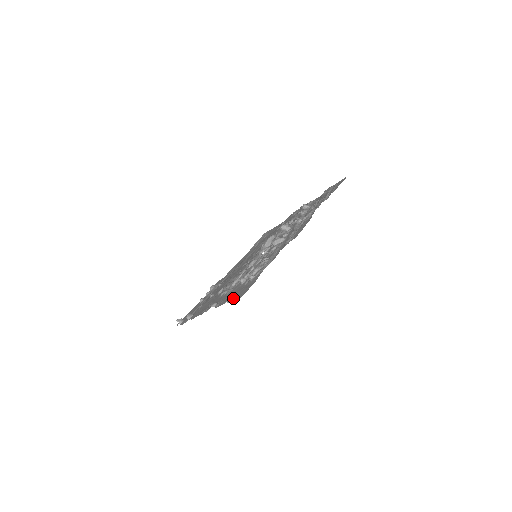
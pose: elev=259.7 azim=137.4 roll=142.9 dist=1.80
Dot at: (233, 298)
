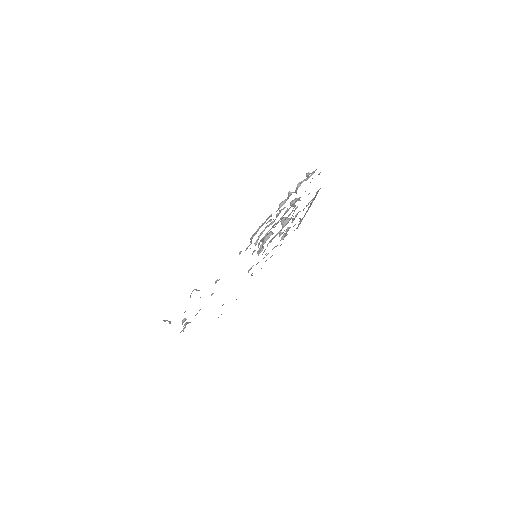
Dot at: occluded
